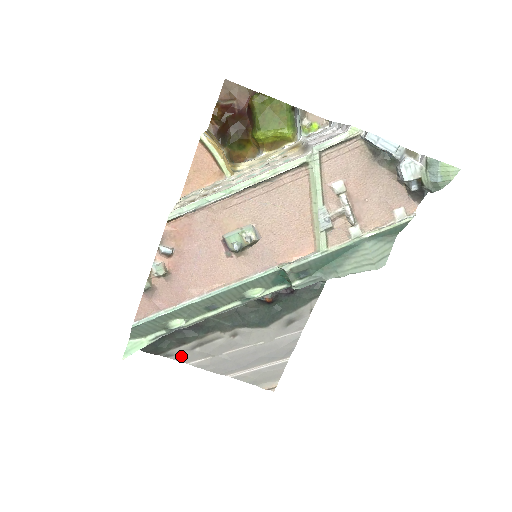
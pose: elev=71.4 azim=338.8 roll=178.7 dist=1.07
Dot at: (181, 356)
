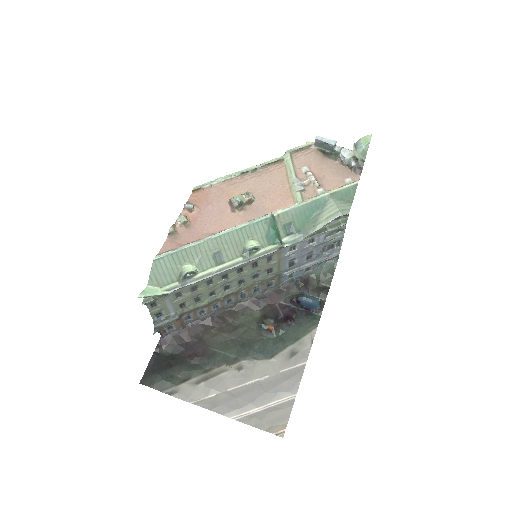
Dot at: (185, 393)
